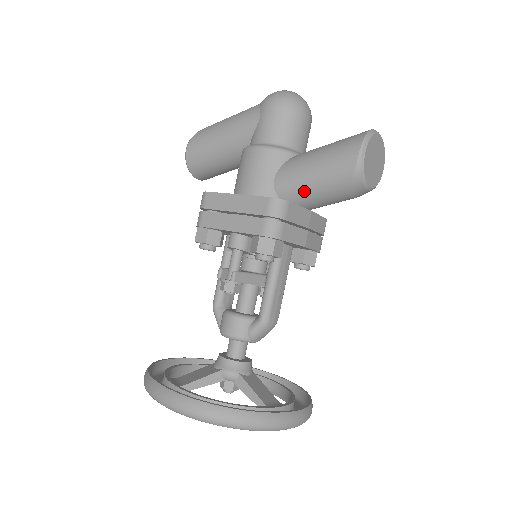
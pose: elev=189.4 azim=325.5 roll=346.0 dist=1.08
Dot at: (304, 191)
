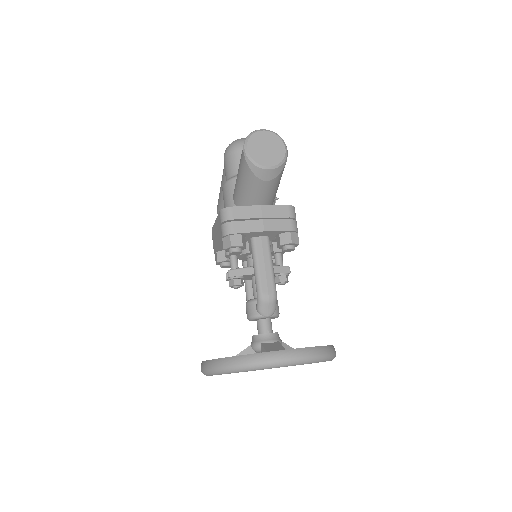
Dot at: (243, 195)
